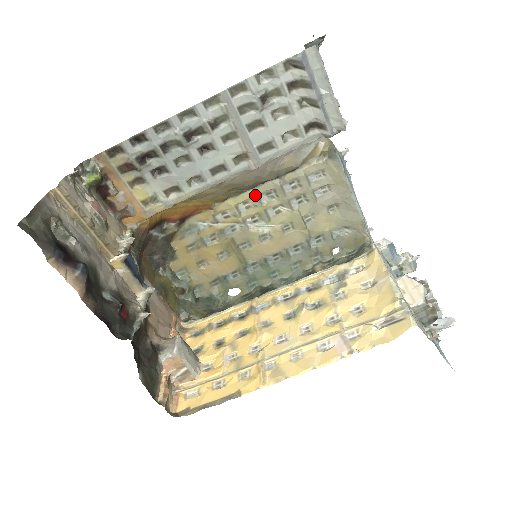
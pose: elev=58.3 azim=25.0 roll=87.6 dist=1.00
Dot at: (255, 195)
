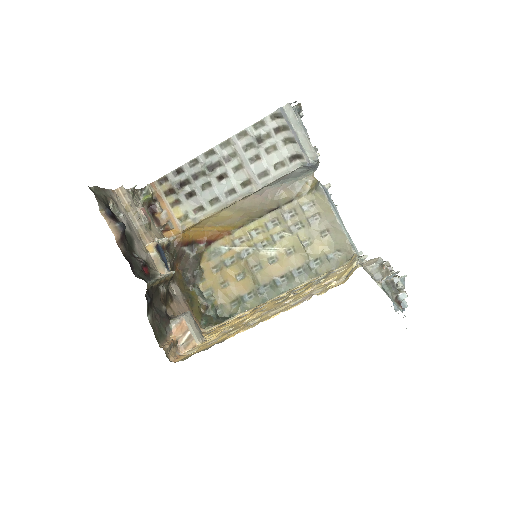
Dot at: (263, 222)
